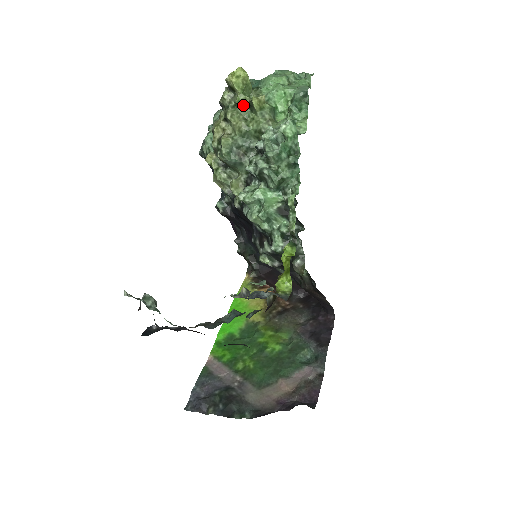
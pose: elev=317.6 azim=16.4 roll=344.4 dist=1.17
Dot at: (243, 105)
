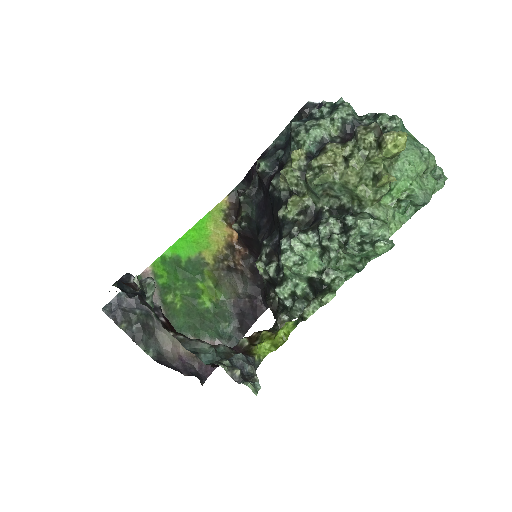
Dot at: (372, 166)
